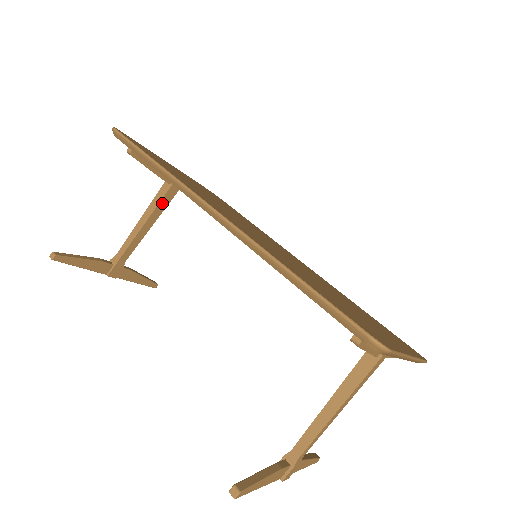
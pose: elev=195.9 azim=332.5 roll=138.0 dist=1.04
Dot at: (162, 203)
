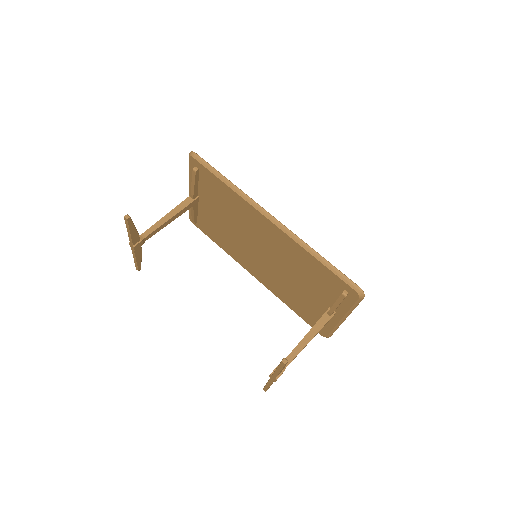
Dot at: (184, 209)
